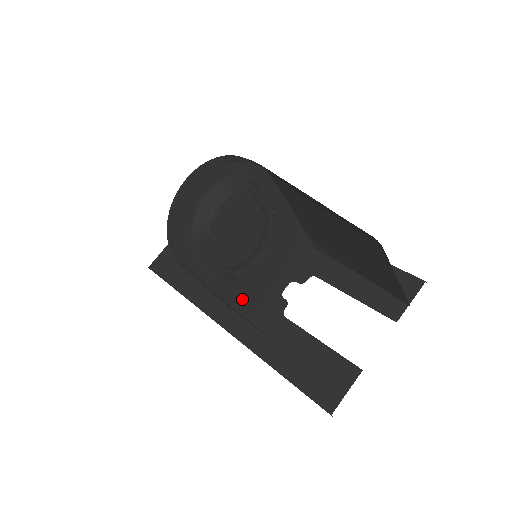
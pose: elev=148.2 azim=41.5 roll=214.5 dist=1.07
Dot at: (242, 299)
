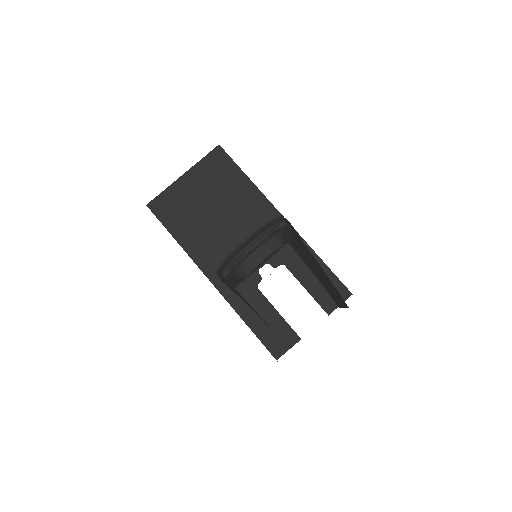
Dot at: (238, 280)
